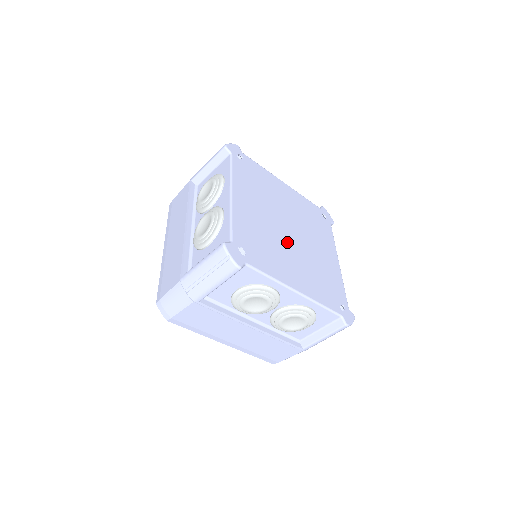
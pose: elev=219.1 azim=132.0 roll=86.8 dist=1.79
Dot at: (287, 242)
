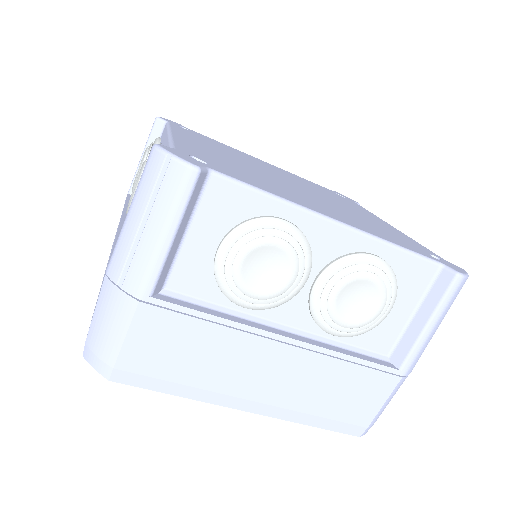
Dot at: (290, 186)
